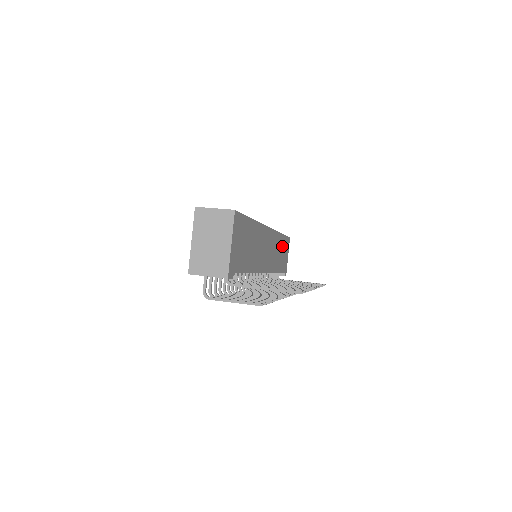
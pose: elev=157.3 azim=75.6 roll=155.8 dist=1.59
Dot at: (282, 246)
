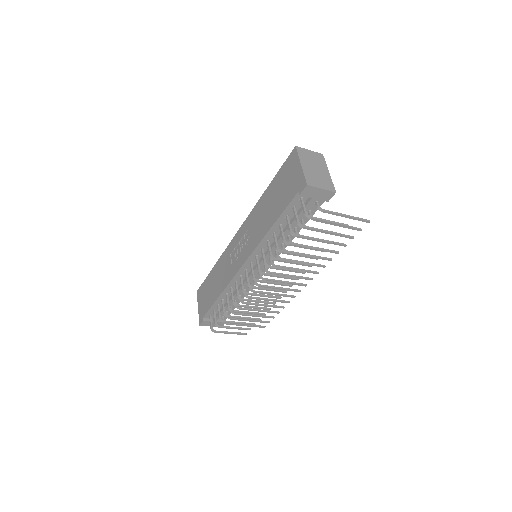
Dot at: occluded
